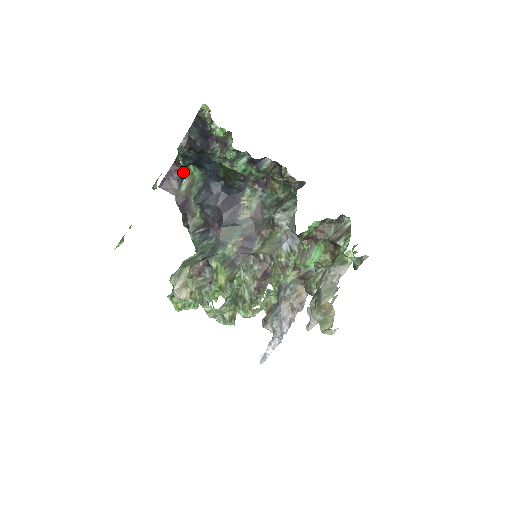
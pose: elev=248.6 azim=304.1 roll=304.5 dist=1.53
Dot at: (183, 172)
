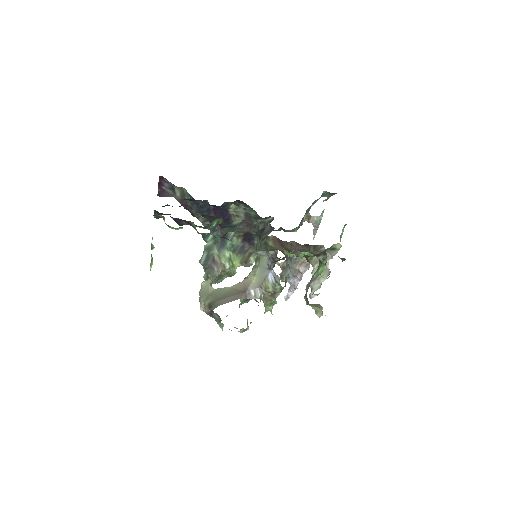
Dot at: (171, 183)
